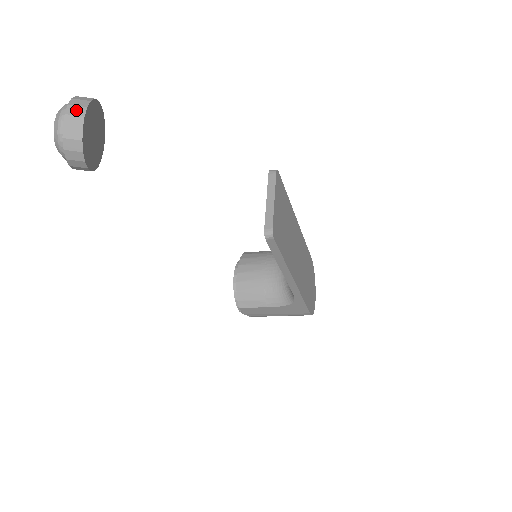
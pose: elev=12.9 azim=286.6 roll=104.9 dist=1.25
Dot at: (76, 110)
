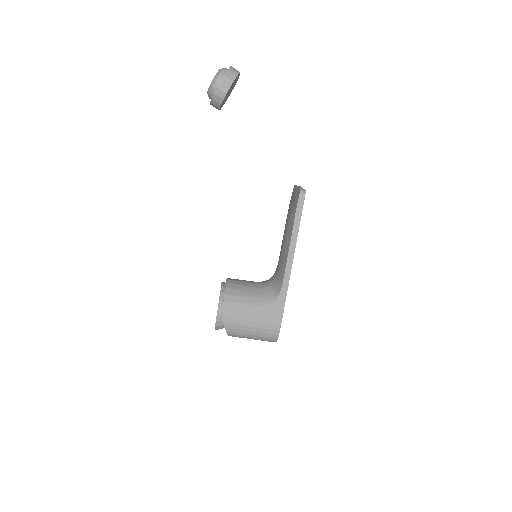
Dot at: occluded
